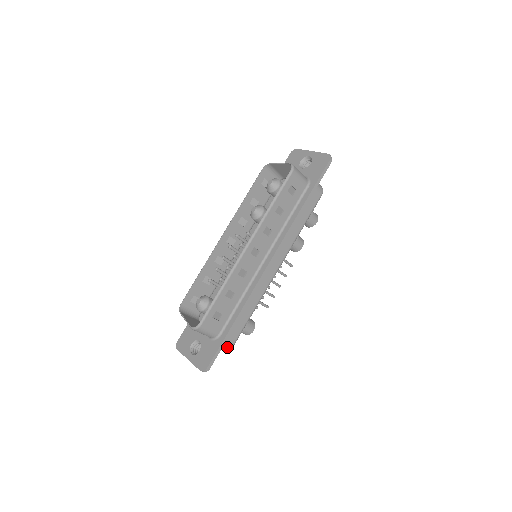
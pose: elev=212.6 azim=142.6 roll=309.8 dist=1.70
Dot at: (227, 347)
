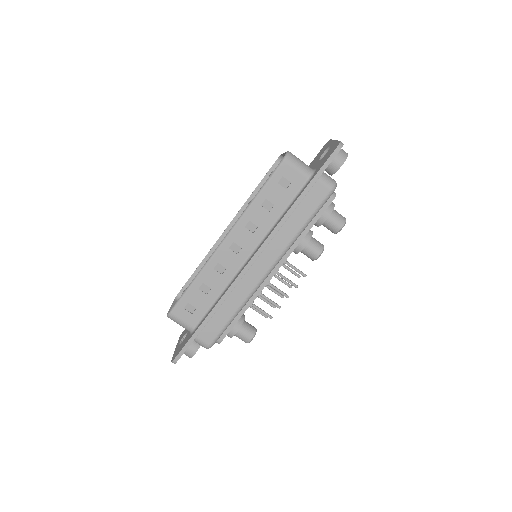
Dot at: (203, 345)
